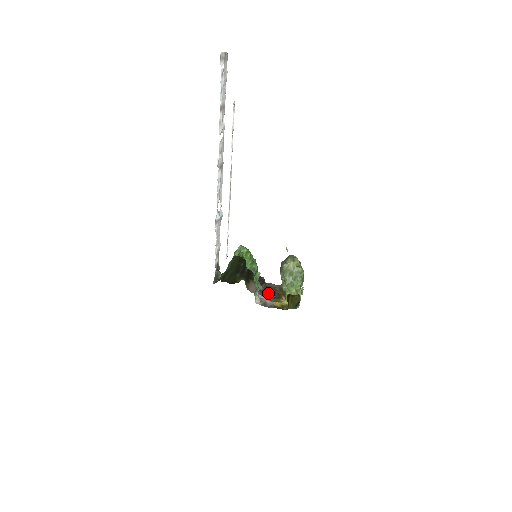
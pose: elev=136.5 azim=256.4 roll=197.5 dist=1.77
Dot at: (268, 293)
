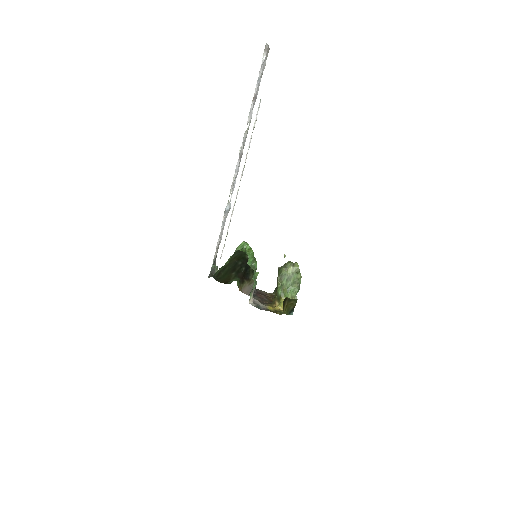
Dot at: (260, 298)
